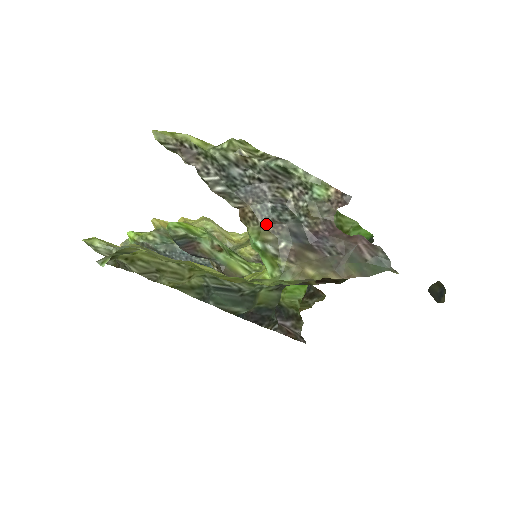
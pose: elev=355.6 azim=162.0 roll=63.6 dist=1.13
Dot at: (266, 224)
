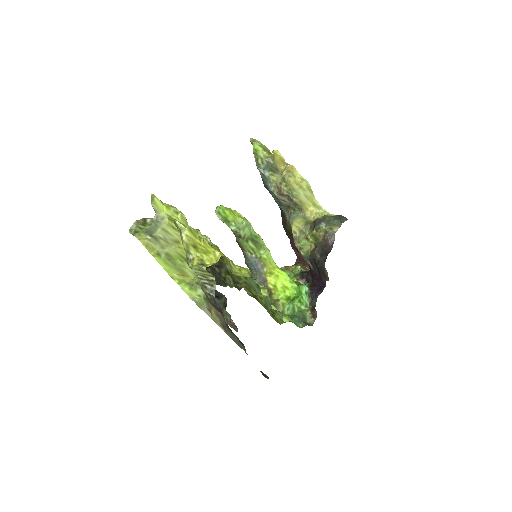
Dot at: occluded
